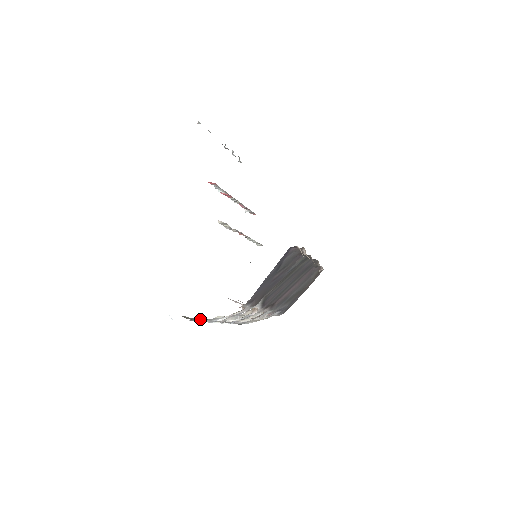
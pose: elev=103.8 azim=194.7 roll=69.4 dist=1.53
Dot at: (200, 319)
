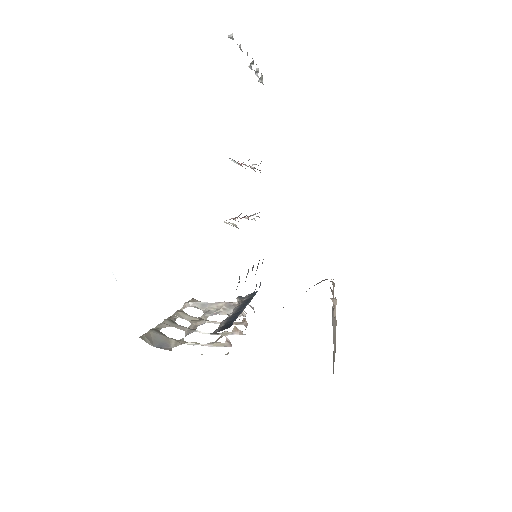
Dot at: (163, 336)
